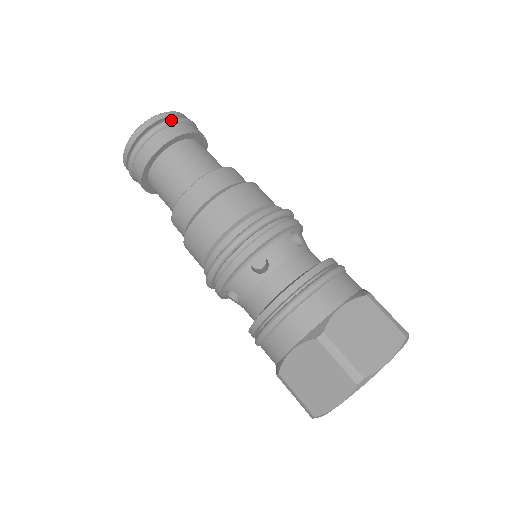
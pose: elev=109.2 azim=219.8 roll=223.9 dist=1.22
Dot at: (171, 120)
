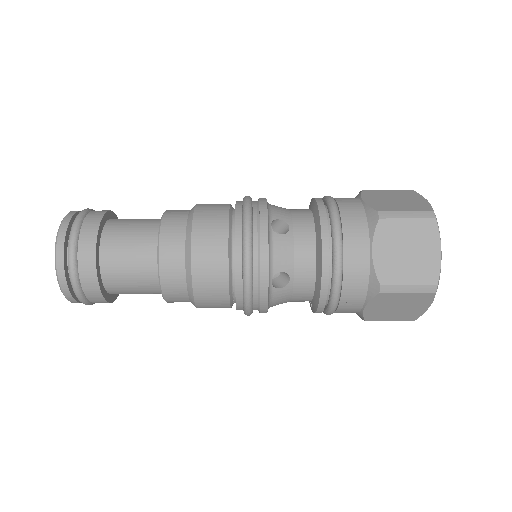
Dot at: (85, 210)
